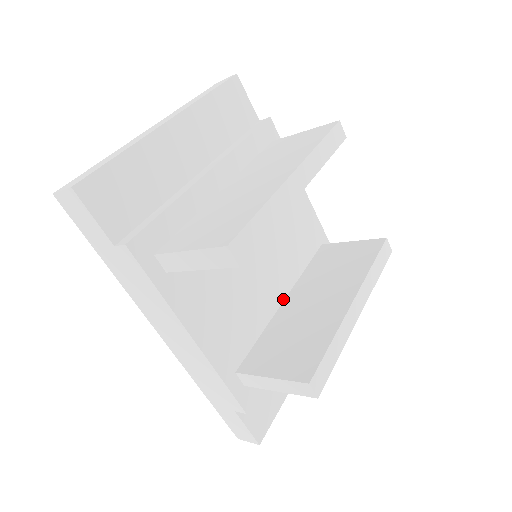
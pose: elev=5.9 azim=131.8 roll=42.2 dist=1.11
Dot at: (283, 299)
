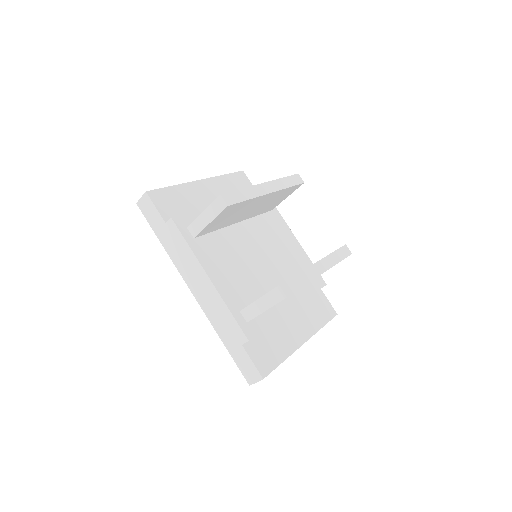
Dot at: occluded
